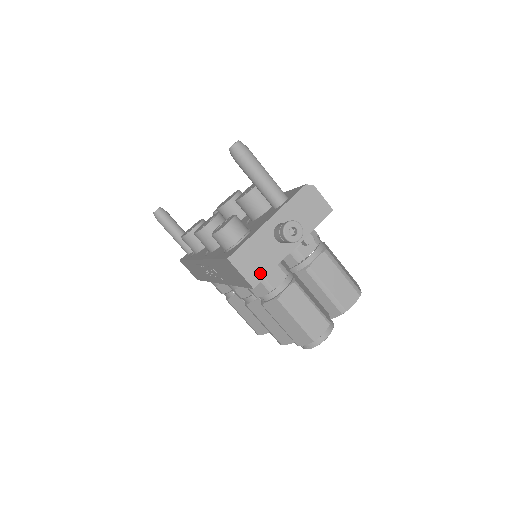
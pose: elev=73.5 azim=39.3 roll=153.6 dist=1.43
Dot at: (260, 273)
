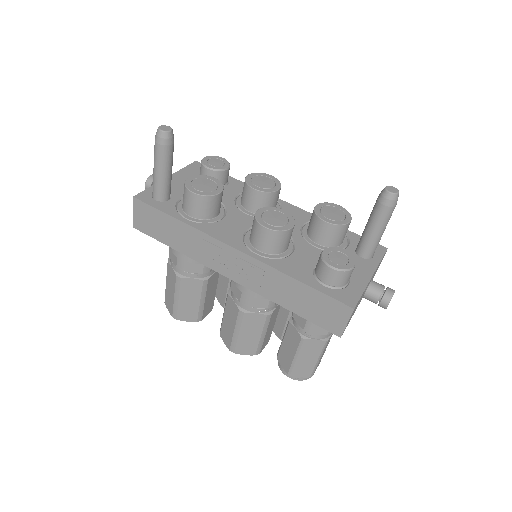
Dot at: (348, 323)
